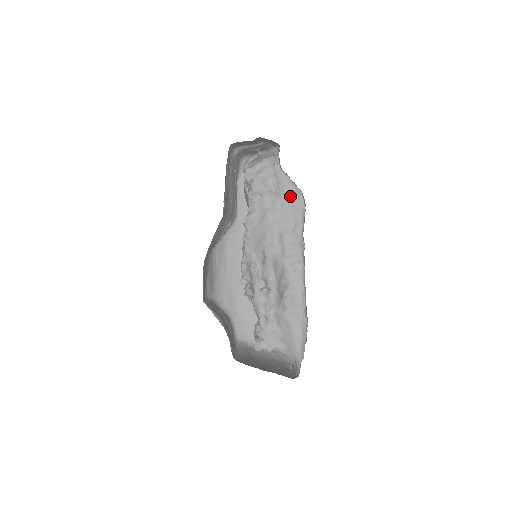
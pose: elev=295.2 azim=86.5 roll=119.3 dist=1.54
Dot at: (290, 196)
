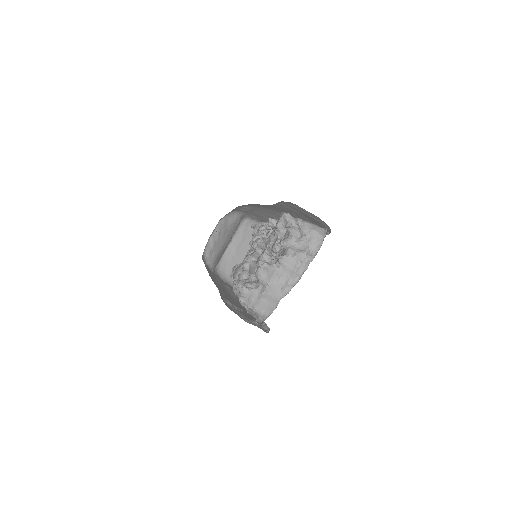
Dot at: occluded
